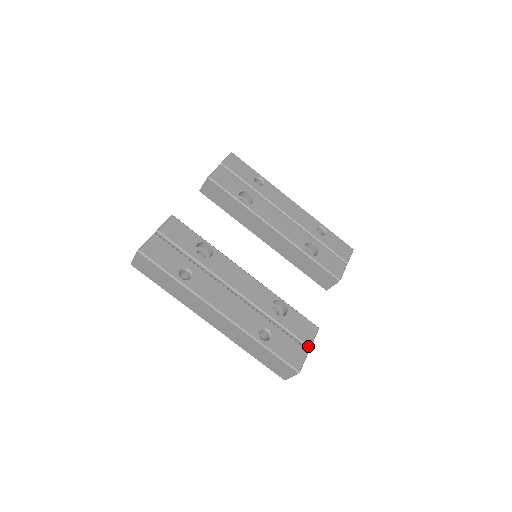
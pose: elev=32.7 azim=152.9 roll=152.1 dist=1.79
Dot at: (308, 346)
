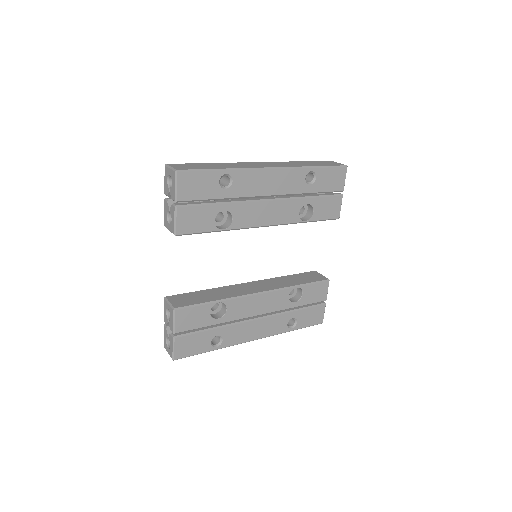
Dot at: occluded
